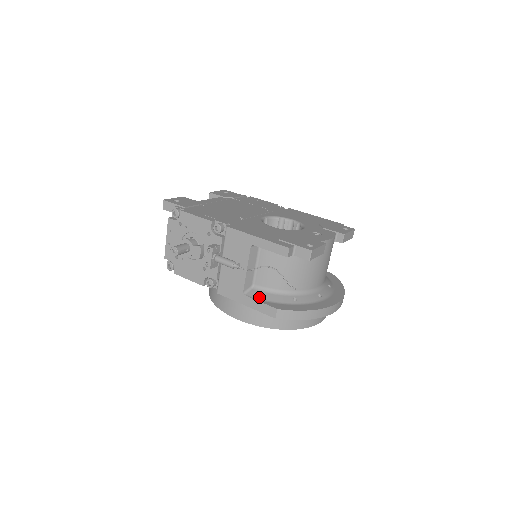
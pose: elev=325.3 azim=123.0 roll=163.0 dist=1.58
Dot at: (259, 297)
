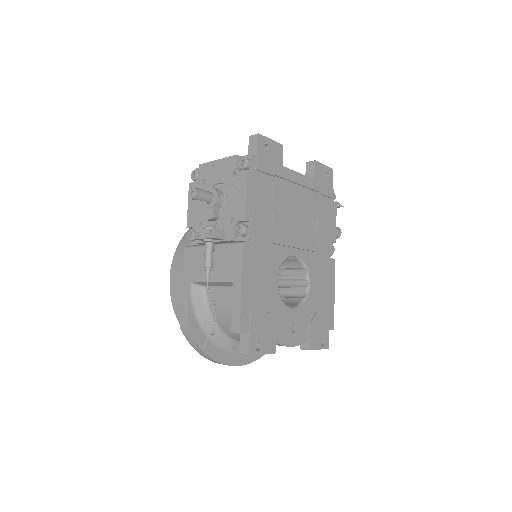
Dot at: (195, 300)
